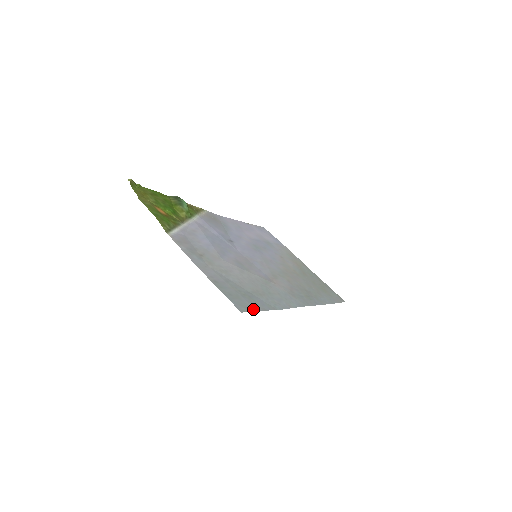
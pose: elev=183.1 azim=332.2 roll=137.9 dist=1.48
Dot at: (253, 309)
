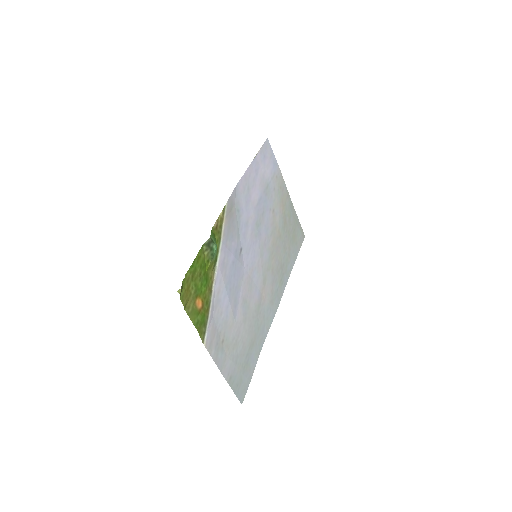
Dot at: (248, 385)
